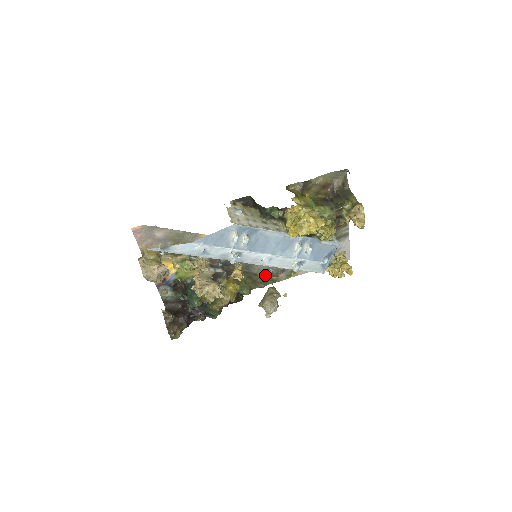
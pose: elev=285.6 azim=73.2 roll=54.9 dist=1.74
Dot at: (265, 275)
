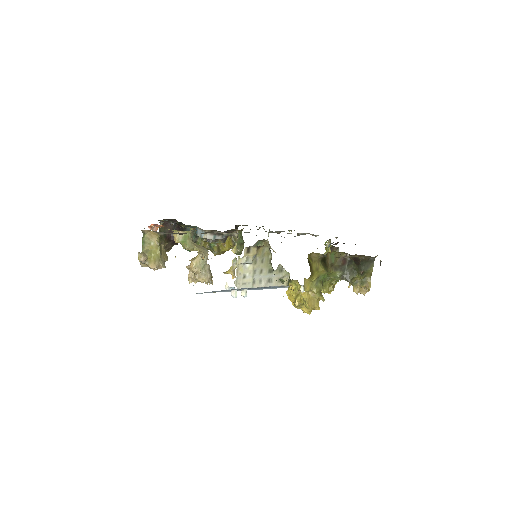
Dot at: occluded
